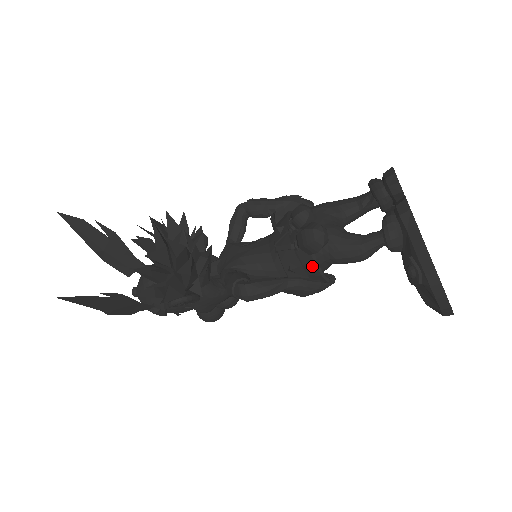
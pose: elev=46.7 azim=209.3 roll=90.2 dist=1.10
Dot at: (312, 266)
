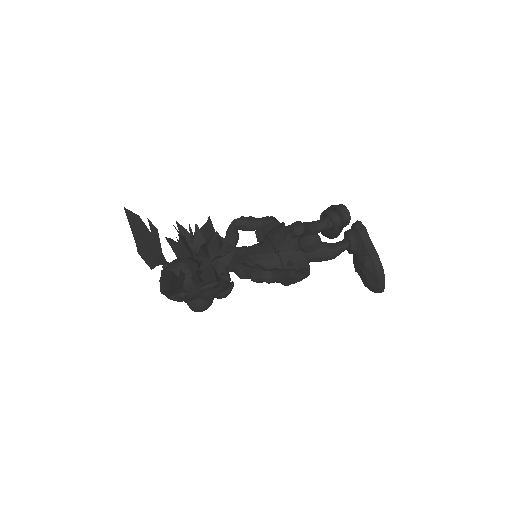
Dot at: (304, 261)
